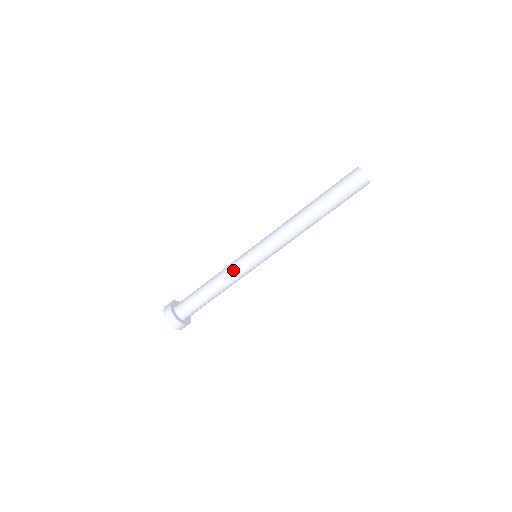
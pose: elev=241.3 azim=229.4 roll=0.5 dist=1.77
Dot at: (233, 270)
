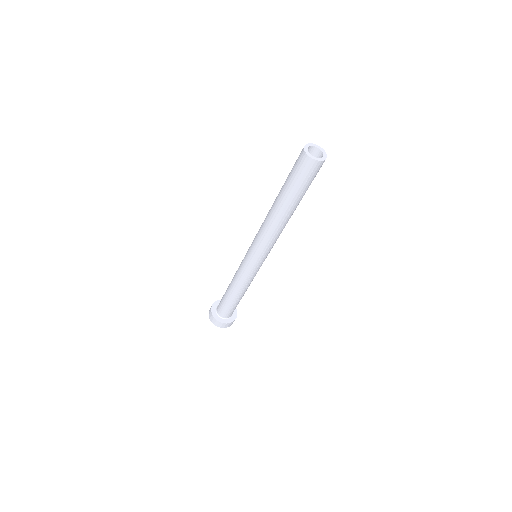
Dot at: (238, 269)
